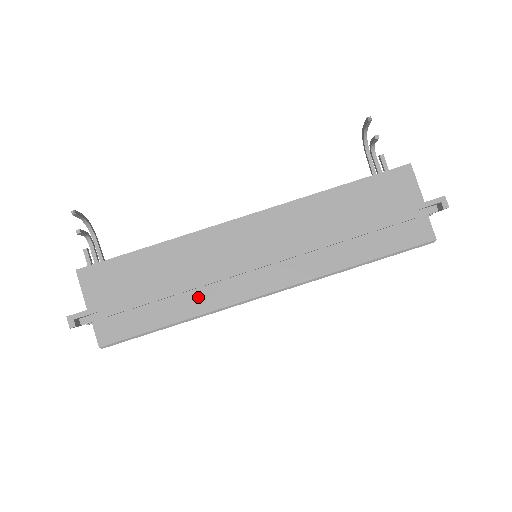
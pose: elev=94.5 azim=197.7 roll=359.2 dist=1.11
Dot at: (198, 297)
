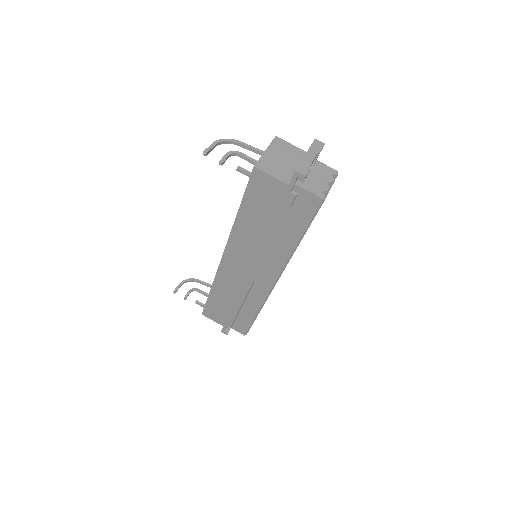
Dot at: (251, 300)
